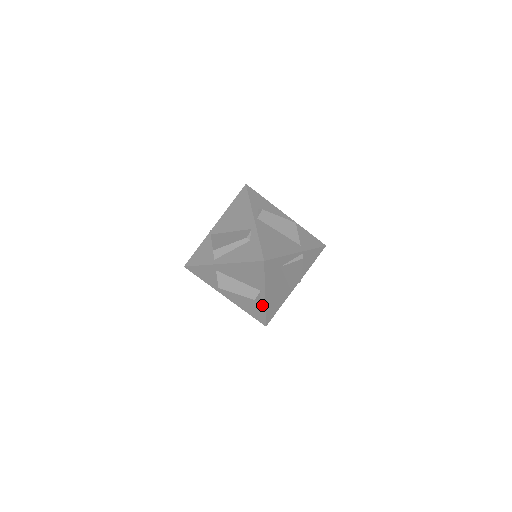
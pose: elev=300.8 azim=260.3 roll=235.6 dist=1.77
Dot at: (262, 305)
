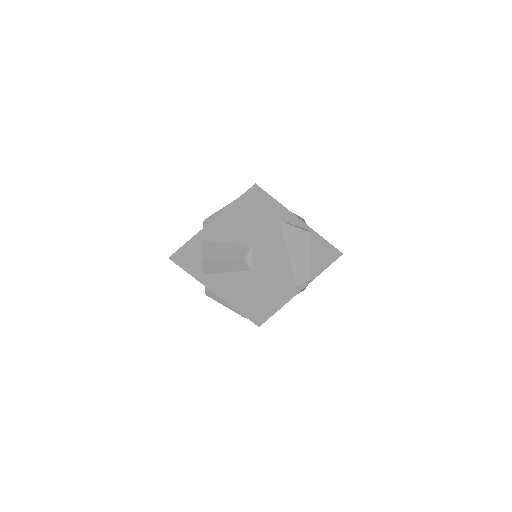
Dot at: (254, 277)
